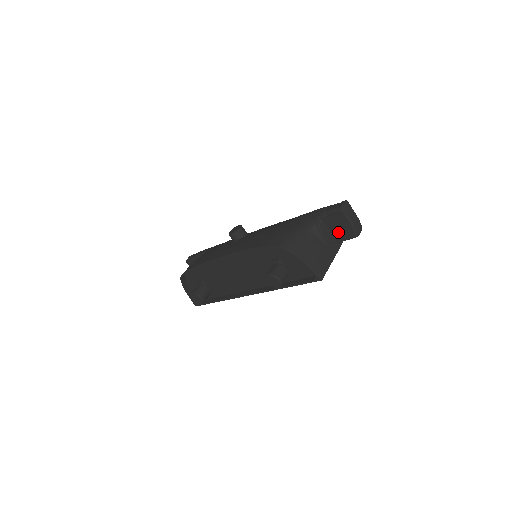
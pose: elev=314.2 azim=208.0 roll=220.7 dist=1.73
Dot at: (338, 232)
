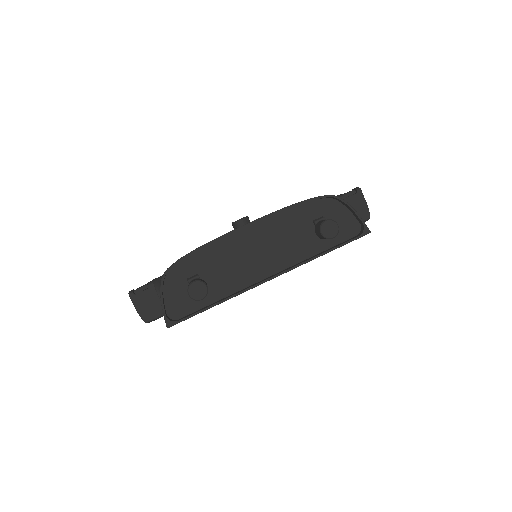
Dot at: occluded
